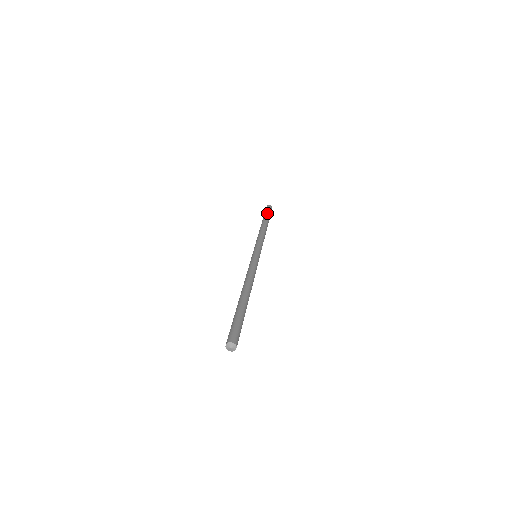
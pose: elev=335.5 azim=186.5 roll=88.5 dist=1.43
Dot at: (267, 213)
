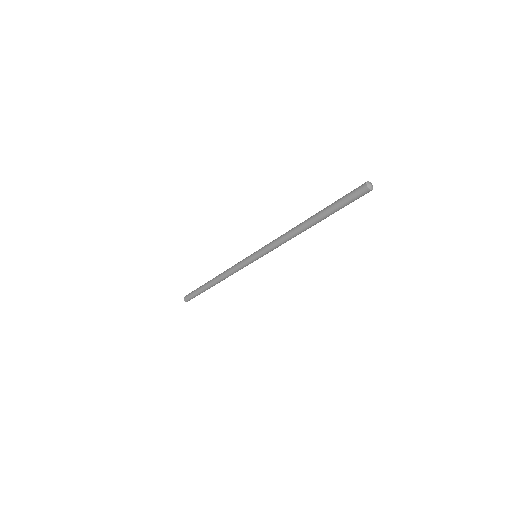
Dot at: (198, 288)
